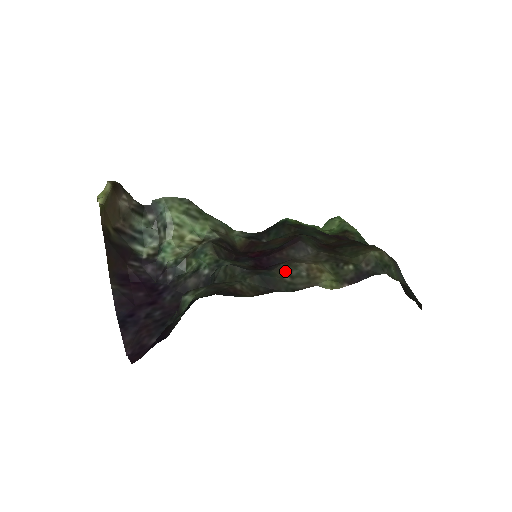
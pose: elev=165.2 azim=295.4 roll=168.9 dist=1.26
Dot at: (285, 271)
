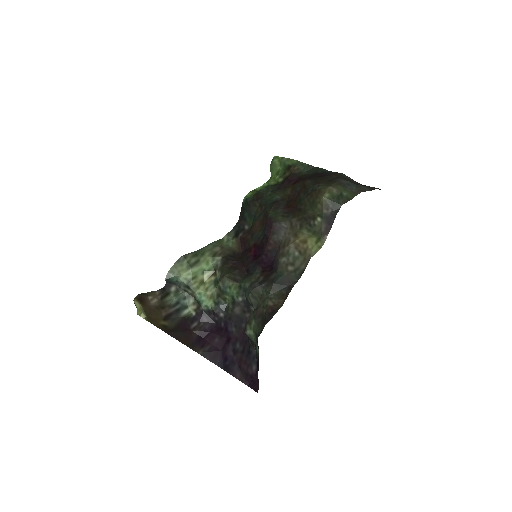
Dot at: (285, 264)
